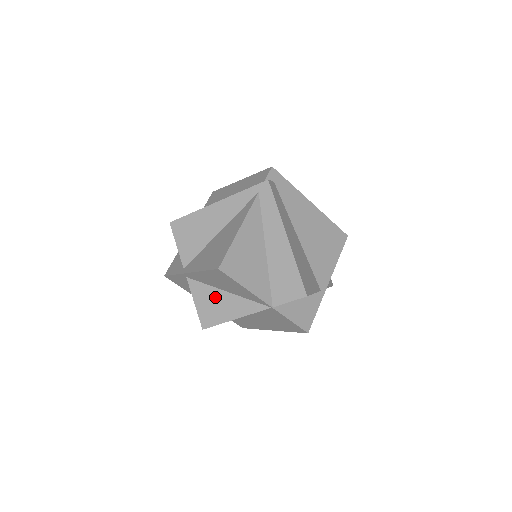
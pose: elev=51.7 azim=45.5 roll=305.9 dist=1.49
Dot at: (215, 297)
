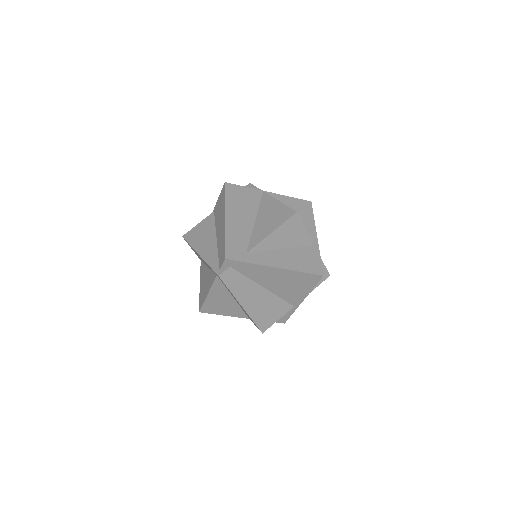
Dot at: occluded
